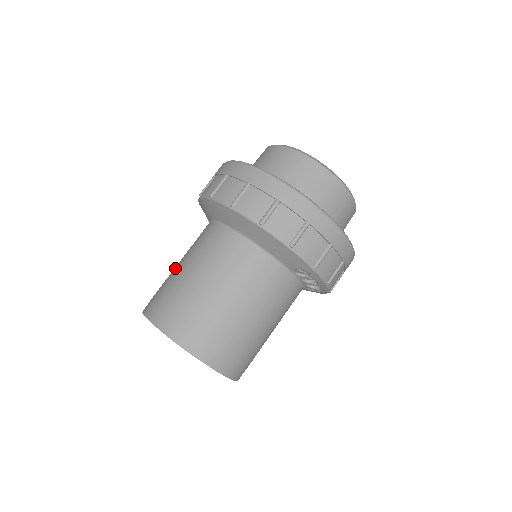
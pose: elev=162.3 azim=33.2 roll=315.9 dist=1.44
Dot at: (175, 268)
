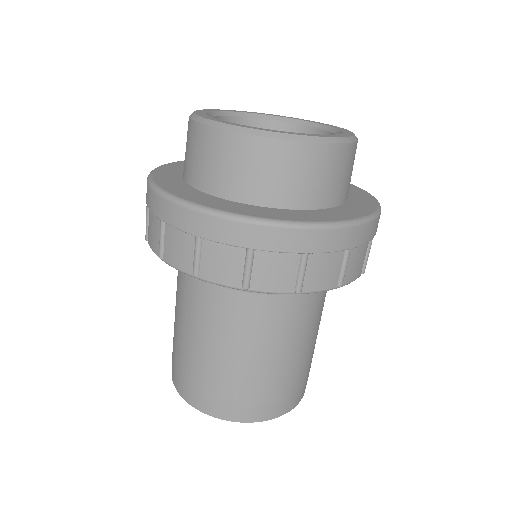
Dot at: (186, 343)
